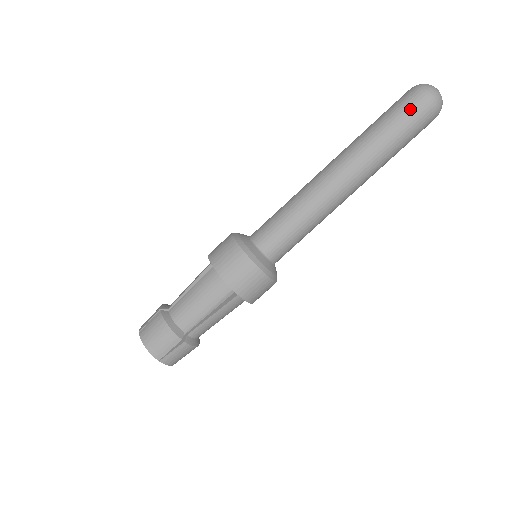
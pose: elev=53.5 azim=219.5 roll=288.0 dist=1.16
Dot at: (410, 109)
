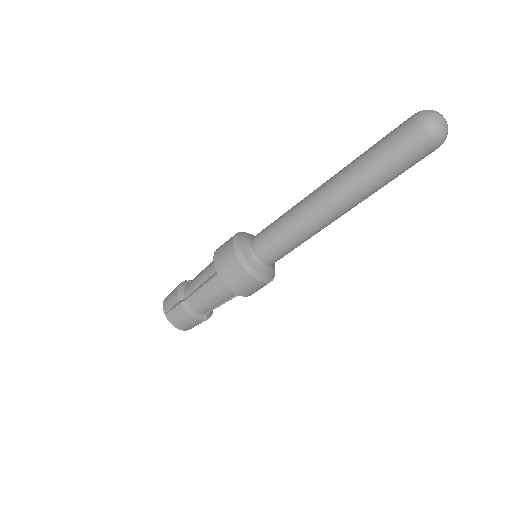
Dot at: (397, 130)
